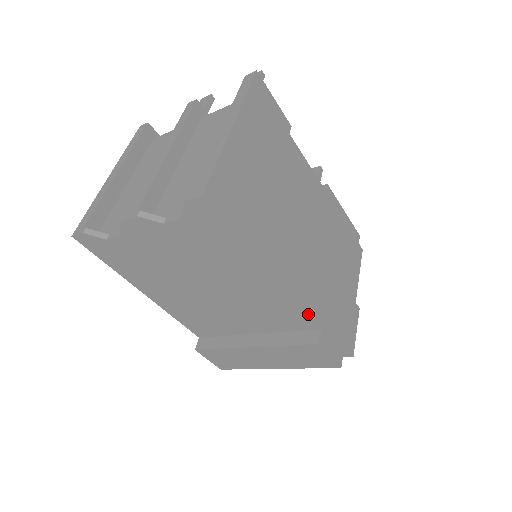
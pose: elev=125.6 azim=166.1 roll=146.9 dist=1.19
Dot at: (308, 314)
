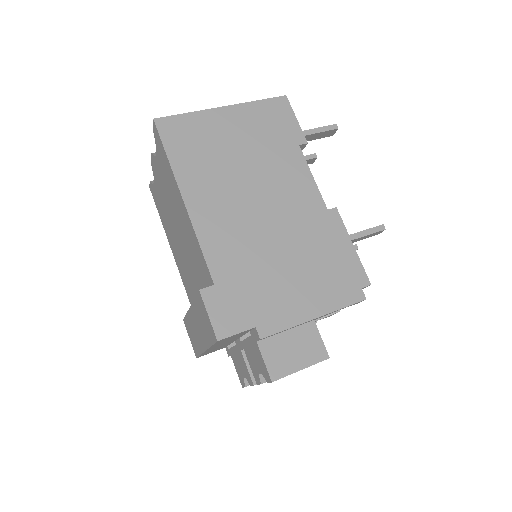
Dot at: (205, 259)
